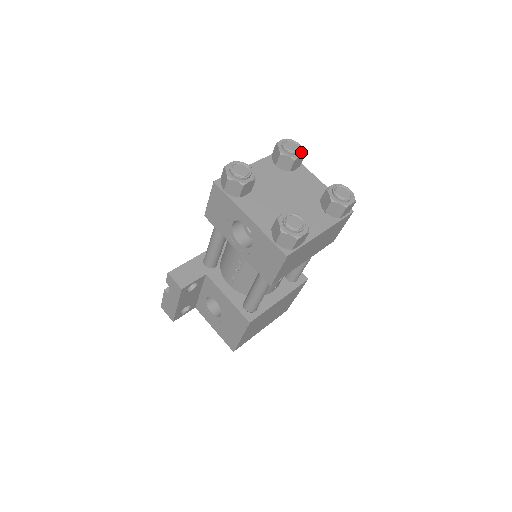
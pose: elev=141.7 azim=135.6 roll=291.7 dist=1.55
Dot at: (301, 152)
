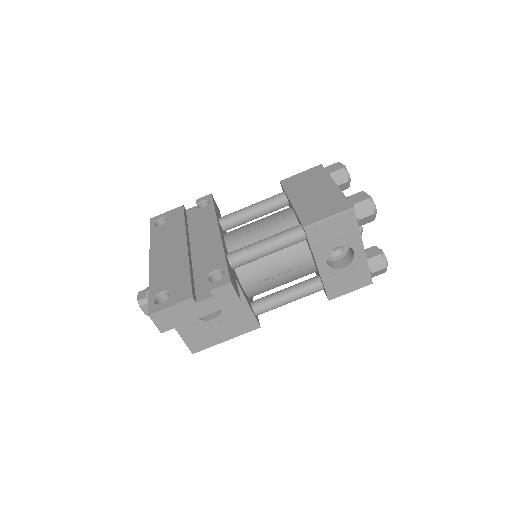
Dot at: occluded
